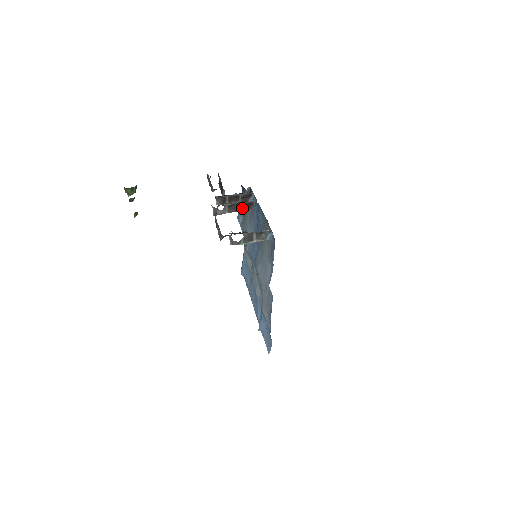
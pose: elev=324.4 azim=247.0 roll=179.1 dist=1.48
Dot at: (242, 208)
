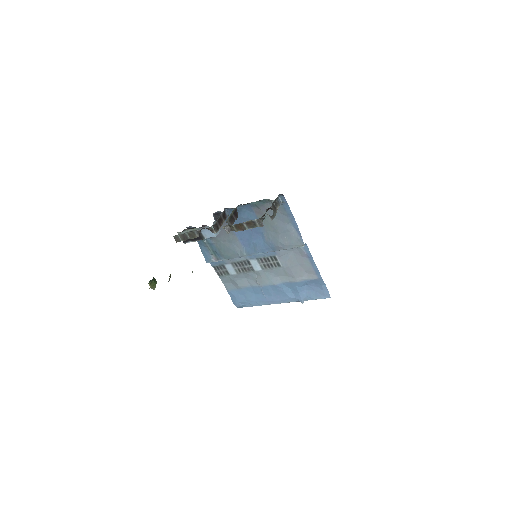
Dot at: (235, 217)
